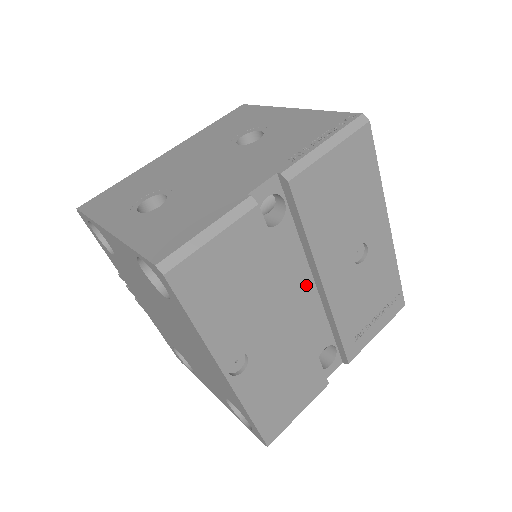
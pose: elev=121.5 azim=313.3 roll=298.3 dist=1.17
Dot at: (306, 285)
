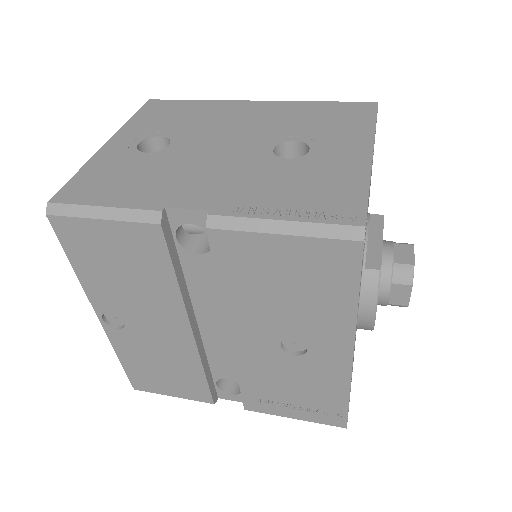
Dot at: (220, 321)
